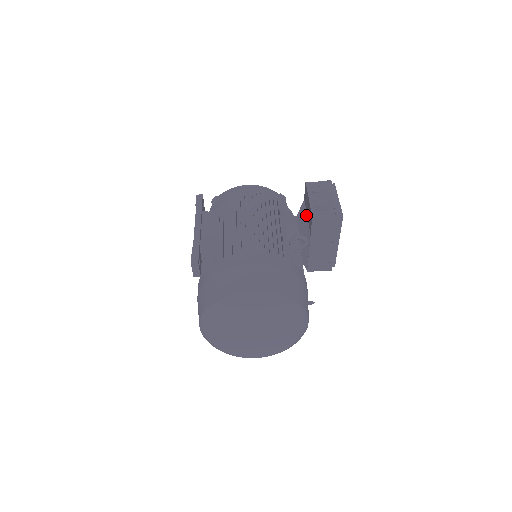
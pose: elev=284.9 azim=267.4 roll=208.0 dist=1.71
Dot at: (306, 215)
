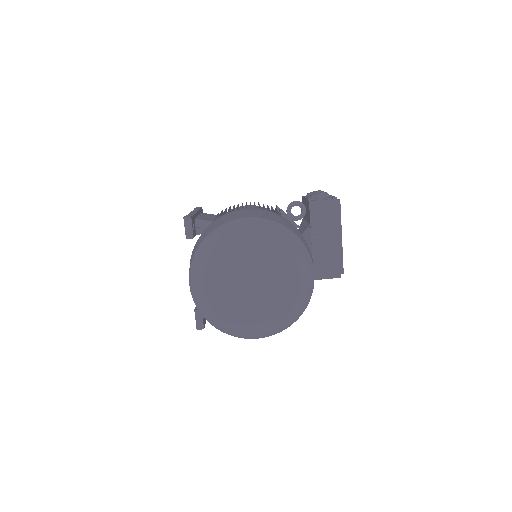
Dot at: (305, 221)
